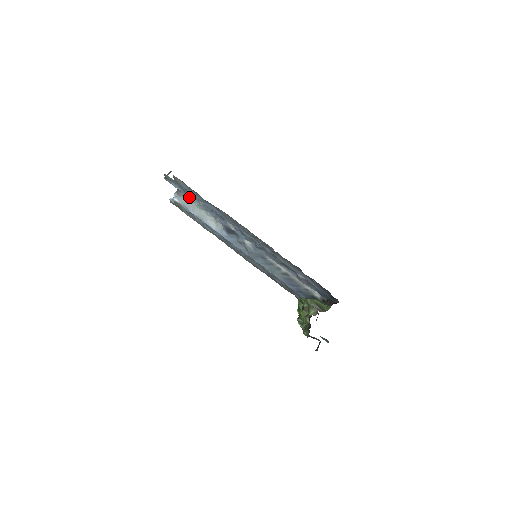
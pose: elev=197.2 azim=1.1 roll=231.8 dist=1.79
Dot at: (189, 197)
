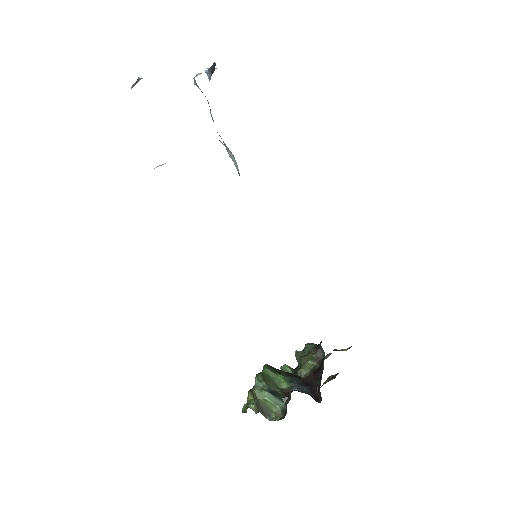
Dot at: occluded
